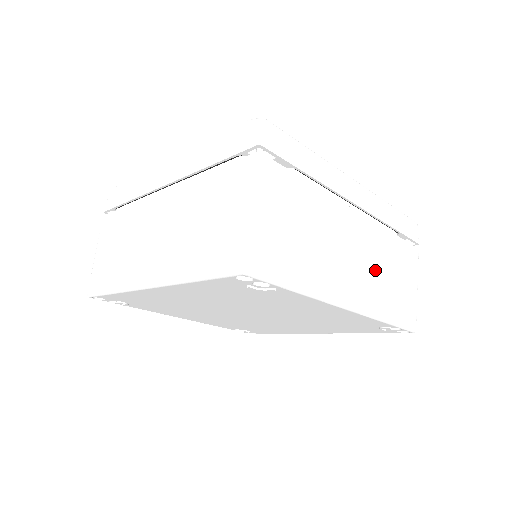
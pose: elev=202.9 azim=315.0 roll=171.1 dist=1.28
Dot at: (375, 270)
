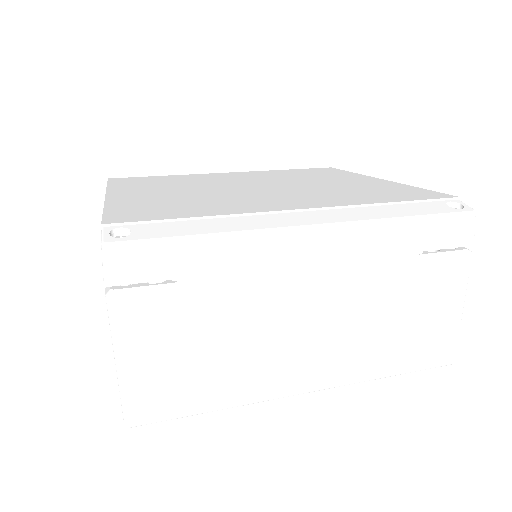
Dot at: (360, 329)
